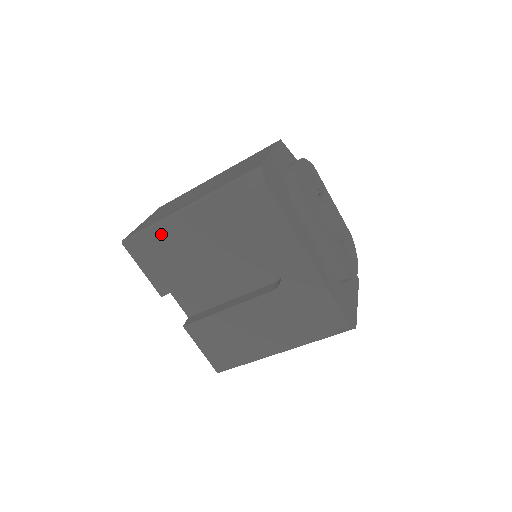
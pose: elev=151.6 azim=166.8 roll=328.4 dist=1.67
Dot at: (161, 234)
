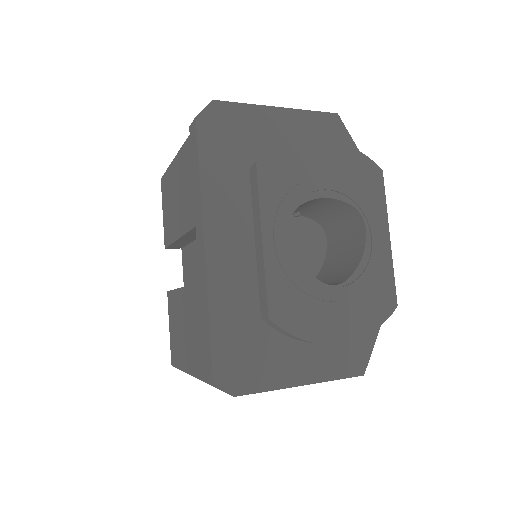
Dot at: (171, 175)
